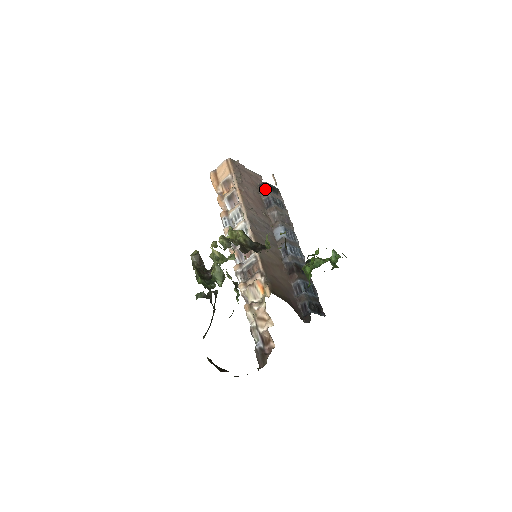
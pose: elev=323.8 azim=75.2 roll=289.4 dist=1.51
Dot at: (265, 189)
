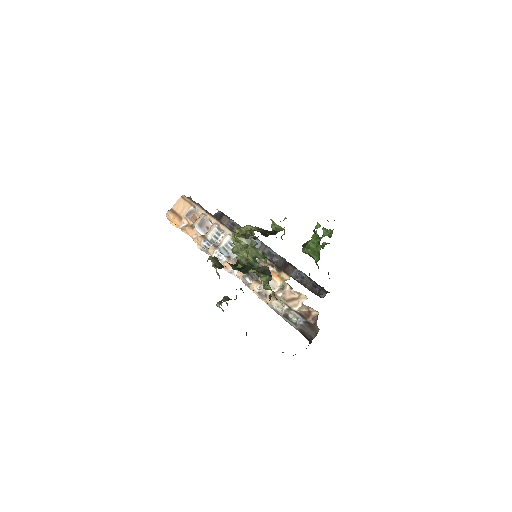
Dot at: (223, 216)
